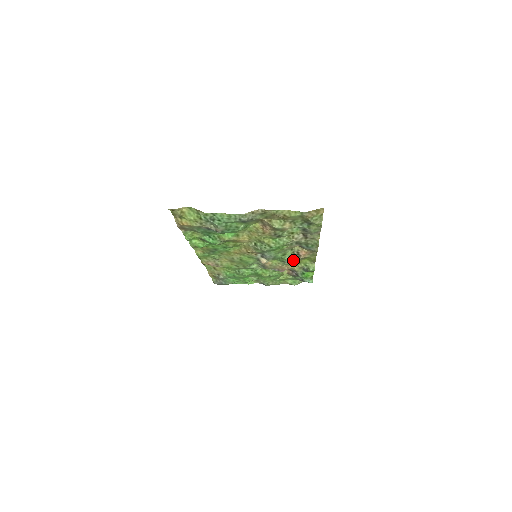
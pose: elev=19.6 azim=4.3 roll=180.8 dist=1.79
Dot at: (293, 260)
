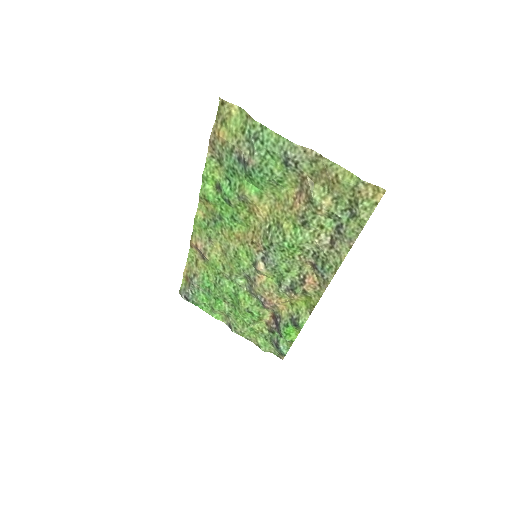
Dot at: (292, 288)
